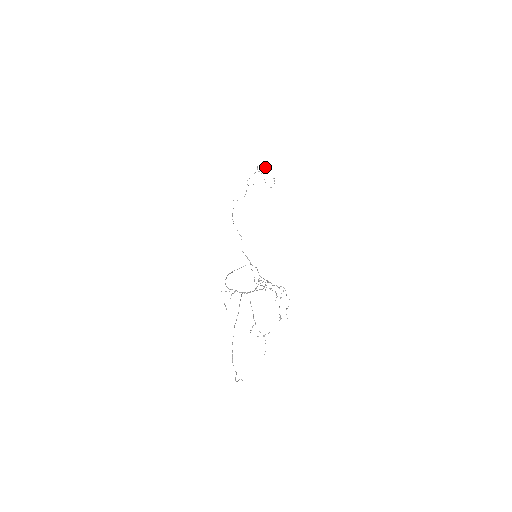
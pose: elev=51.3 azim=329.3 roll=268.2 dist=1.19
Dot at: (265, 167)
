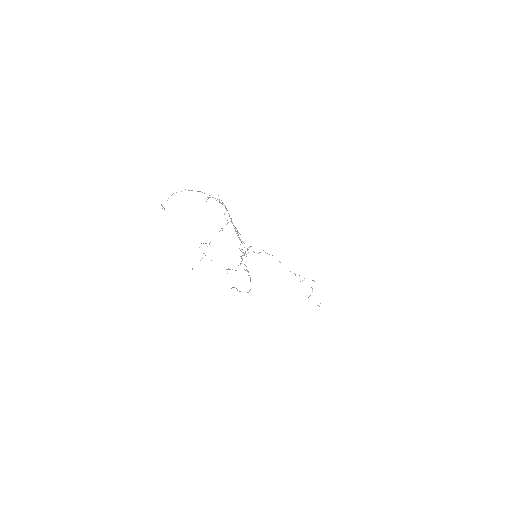
Dot at: occluded
